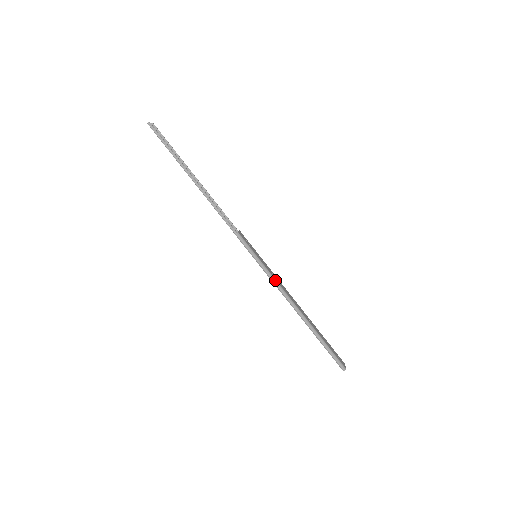
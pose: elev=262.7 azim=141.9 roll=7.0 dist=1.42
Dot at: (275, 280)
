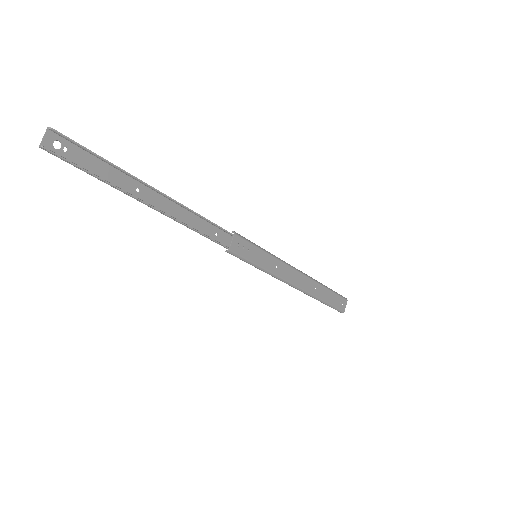
Dot at: (277, 277)
